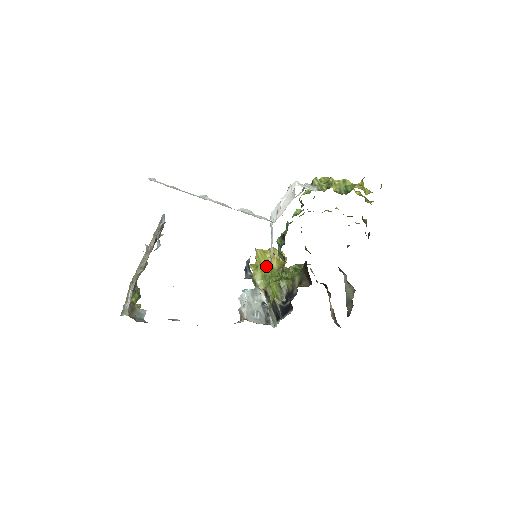
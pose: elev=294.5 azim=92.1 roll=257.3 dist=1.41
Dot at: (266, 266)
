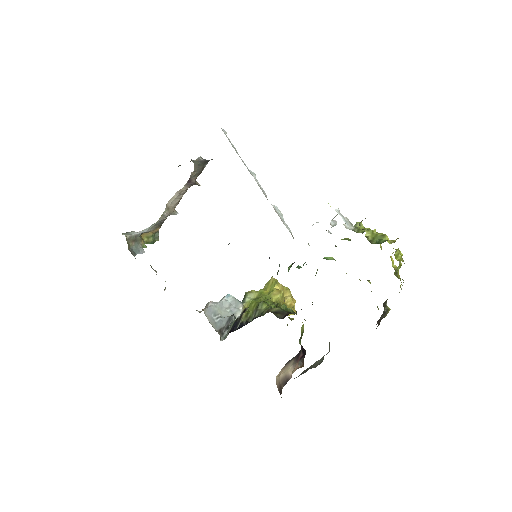
Dot at: (267, 294)
